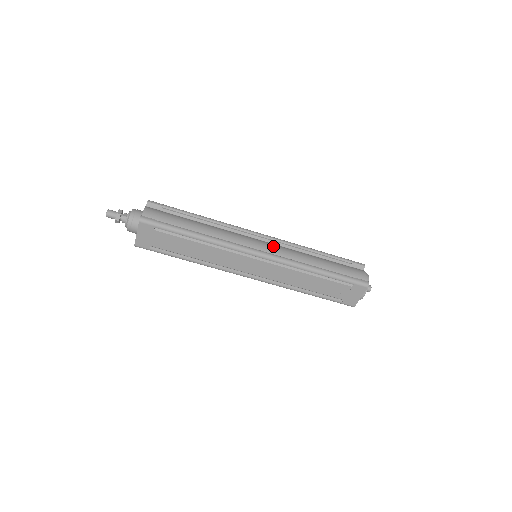
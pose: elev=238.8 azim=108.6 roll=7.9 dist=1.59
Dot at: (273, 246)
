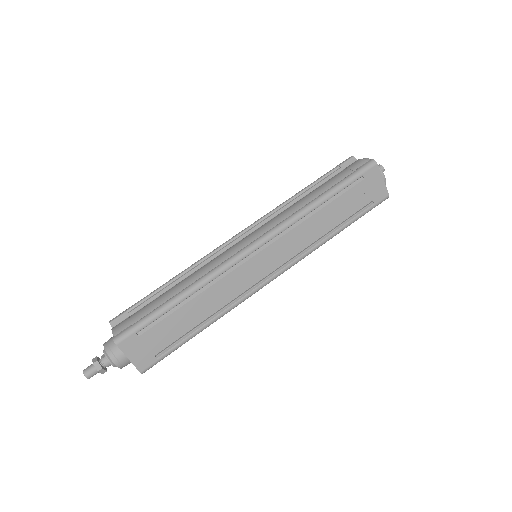
Dot at: (258, 229)
